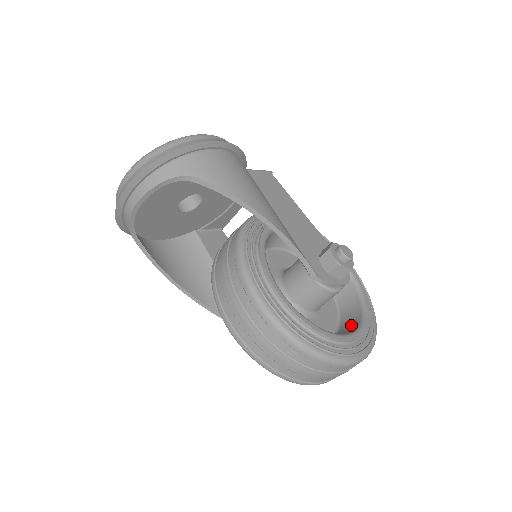
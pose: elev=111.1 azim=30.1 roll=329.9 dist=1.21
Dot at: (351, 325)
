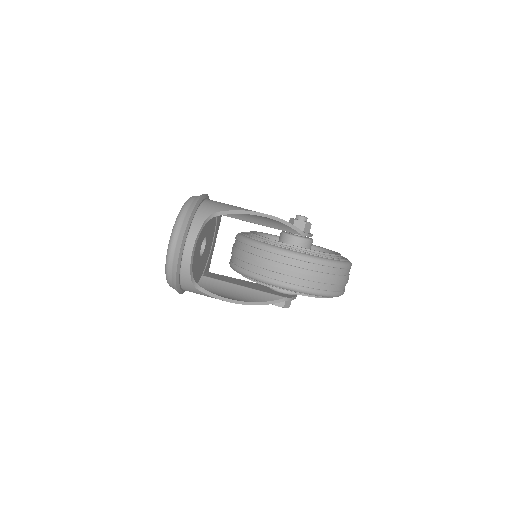
Dot at: occluded
